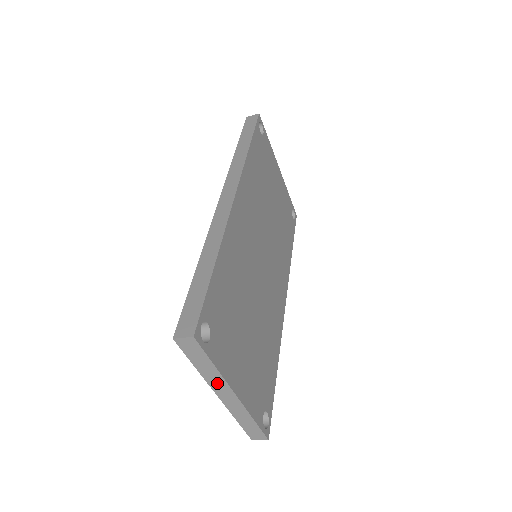
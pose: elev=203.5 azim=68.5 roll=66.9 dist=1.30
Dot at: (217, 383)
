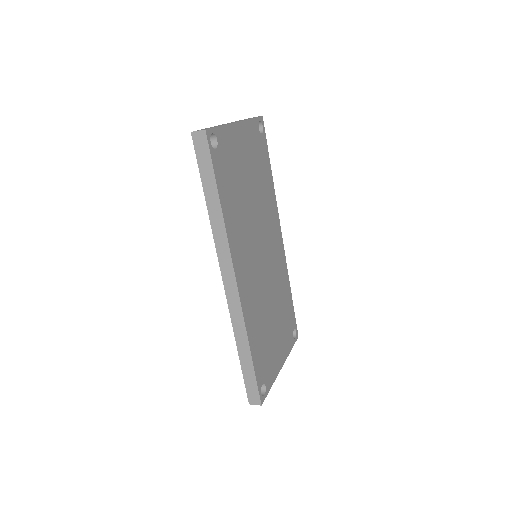
Dot at: occluded
